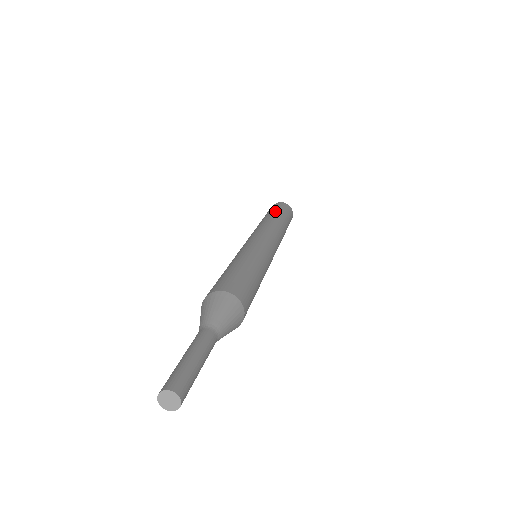
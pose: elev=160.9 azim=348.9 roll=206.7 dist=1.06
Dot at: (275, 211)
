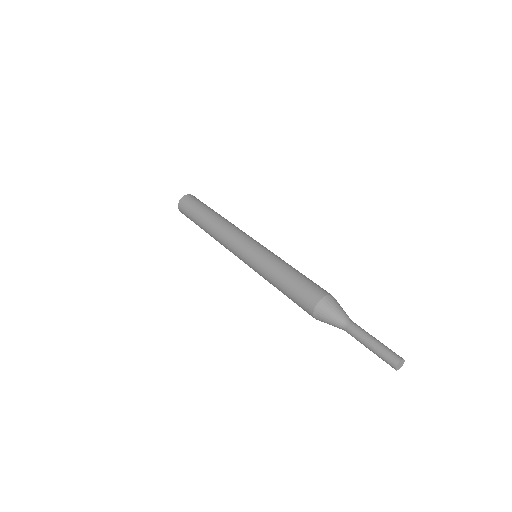
Dot at: occluded
